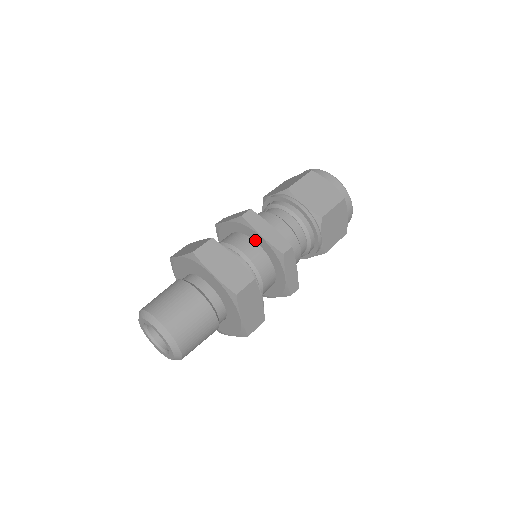
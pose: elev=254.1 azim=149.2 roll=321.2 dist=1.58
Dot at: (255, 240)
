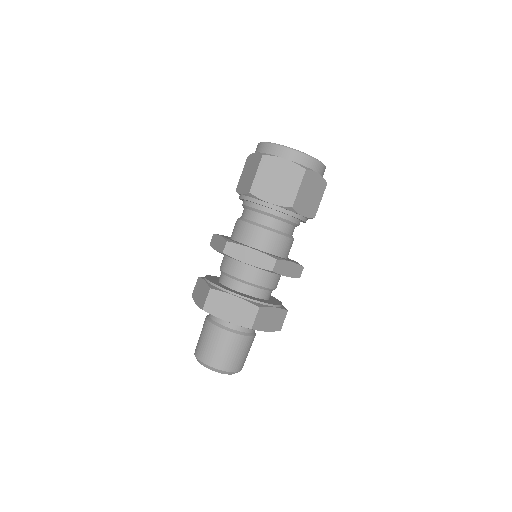
Dot at: occluded
